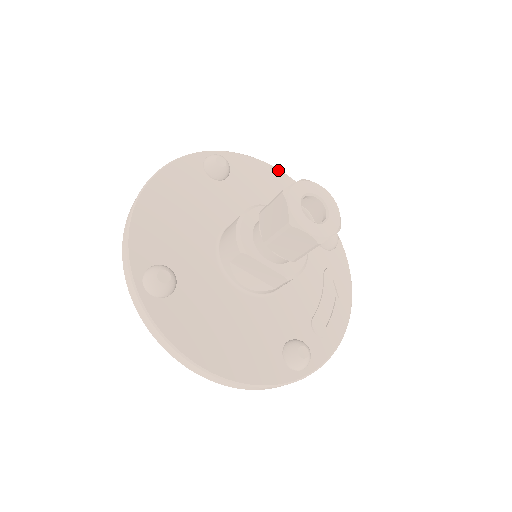
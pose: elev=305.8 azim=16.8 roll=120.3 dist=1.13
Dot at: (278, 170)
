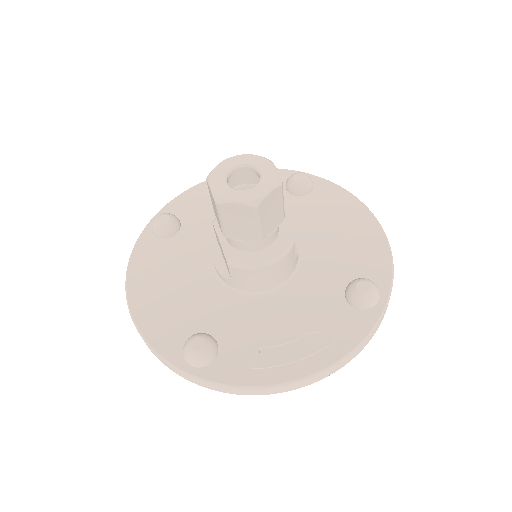
Dot at: (370, 213)
